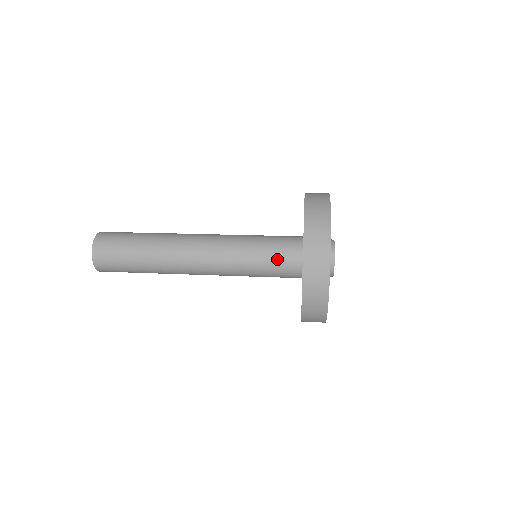
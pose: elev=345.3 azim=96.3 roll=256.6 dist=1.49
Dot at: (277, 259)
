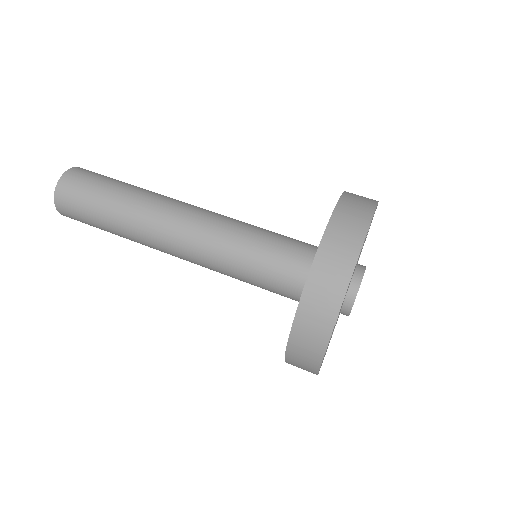
Dot at: (275, 282)
